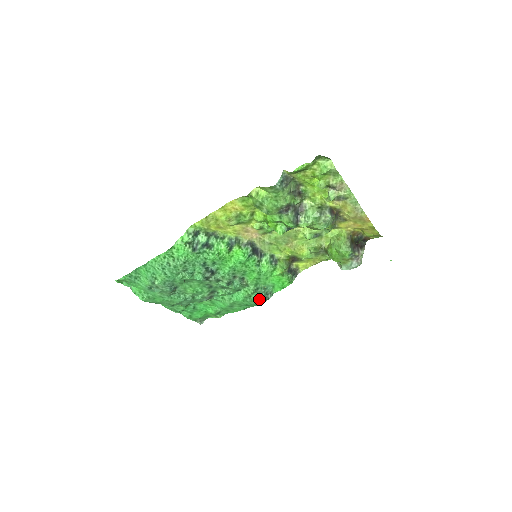
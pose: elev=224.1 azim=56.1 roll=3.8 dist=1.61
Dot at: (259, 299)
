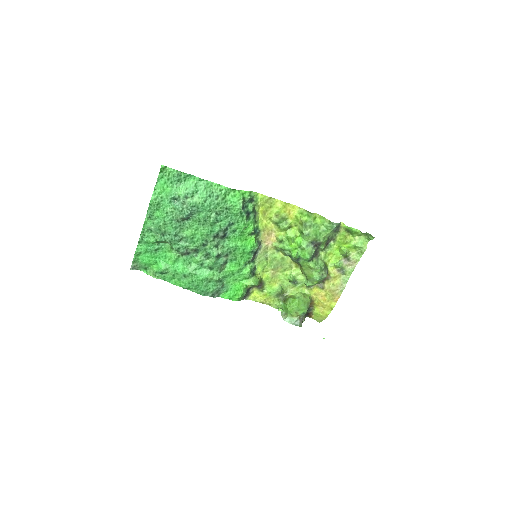
Dot at: (210, 290)
